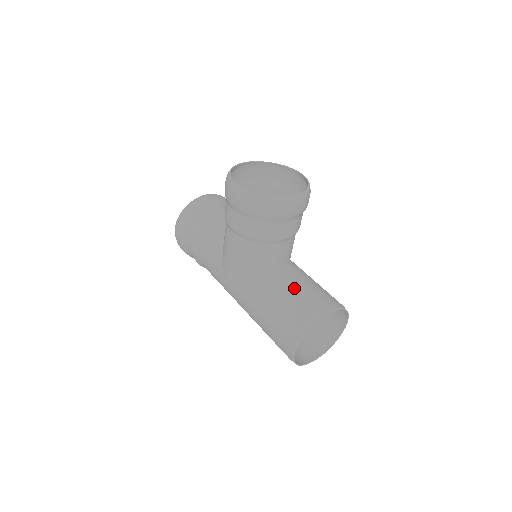
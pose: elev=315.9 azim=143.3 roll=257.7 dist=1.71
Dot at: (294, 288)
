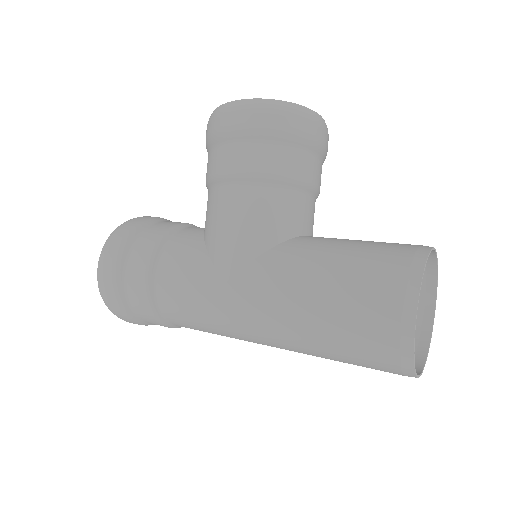
Dot at: (357, 241)
